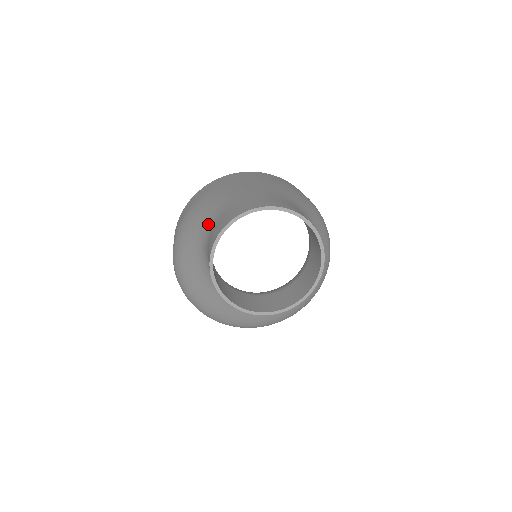
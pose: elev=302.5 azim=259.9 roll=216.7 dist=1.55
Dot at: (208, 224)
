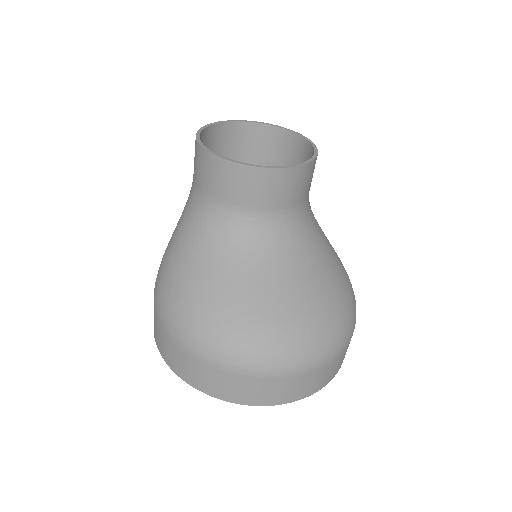
Dot at: occluded
